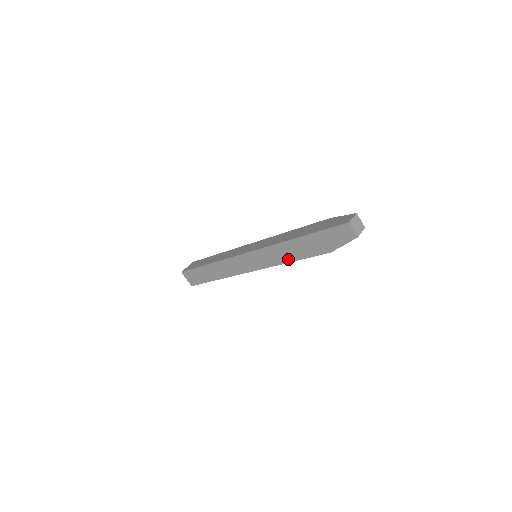
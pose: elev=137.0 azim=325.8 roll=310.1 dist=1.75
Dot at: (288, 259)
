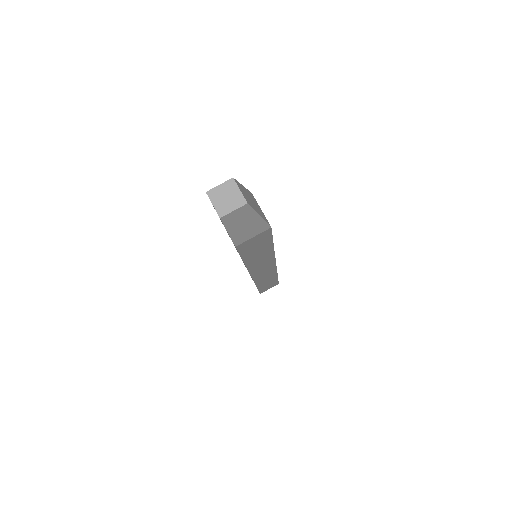
Dot at: occluded
